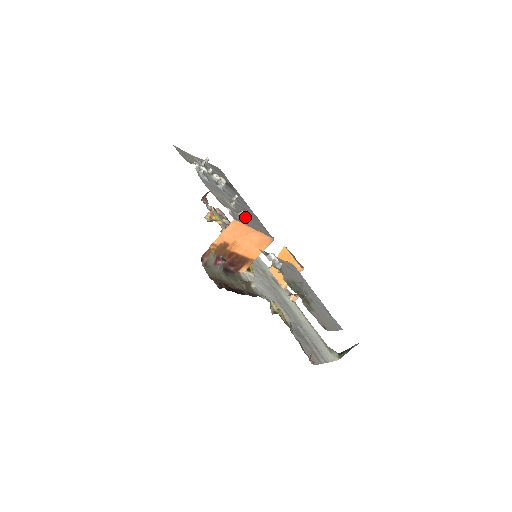
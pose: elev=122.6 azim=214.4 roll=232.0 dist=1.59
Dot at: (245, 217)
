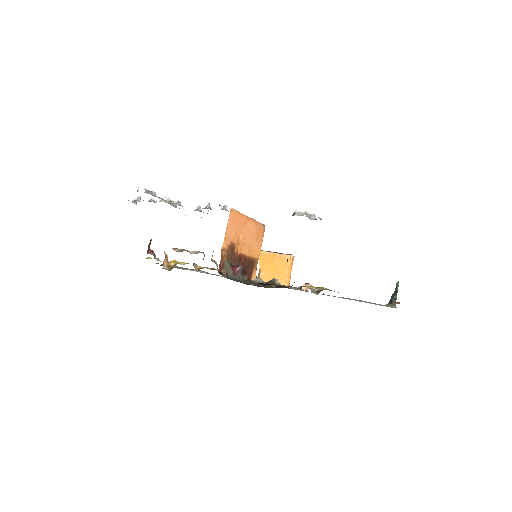
Dot at: occluded
